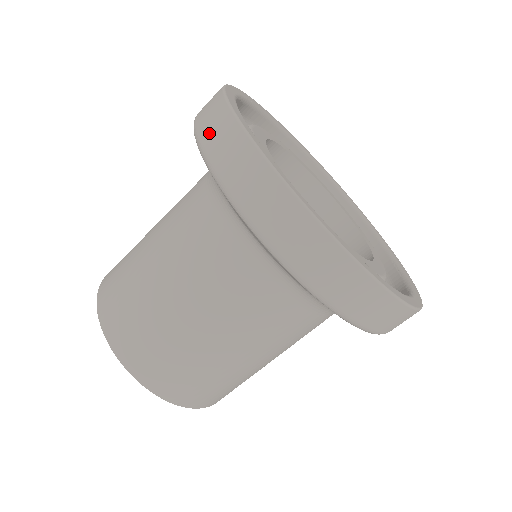
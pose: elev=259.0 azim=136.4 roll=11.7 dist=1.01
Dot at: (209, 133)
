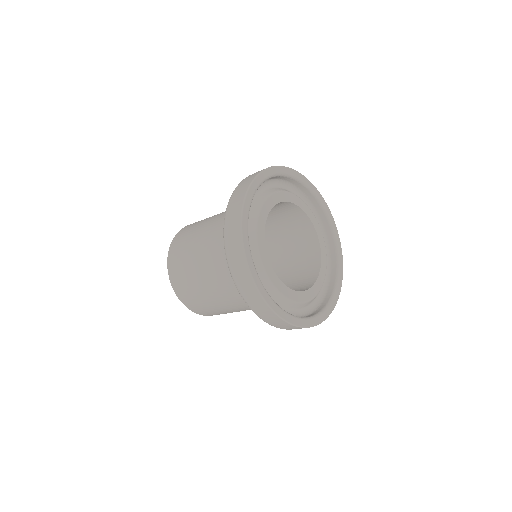
Dot at: occluded
